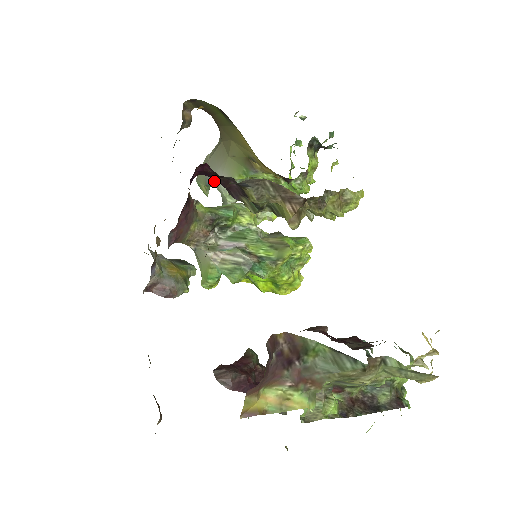
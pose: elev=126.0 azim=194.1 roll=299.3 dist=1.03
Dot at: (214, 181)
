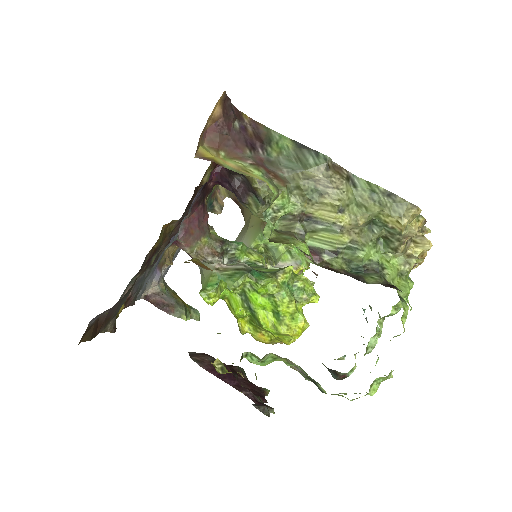
Dot at: occluded
